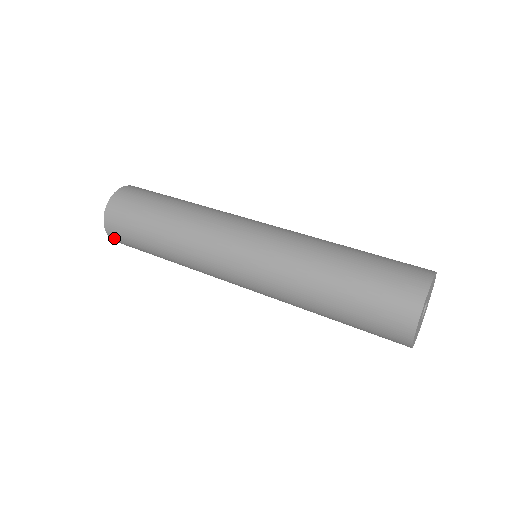
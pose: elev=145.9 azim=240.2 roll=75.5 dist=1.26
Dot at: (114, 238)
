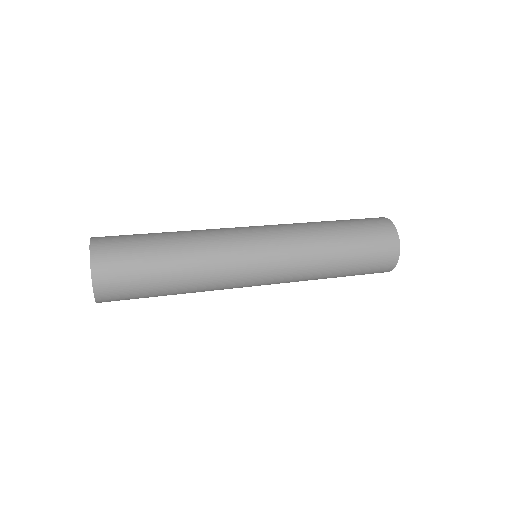
Dot at: (101, 276)
